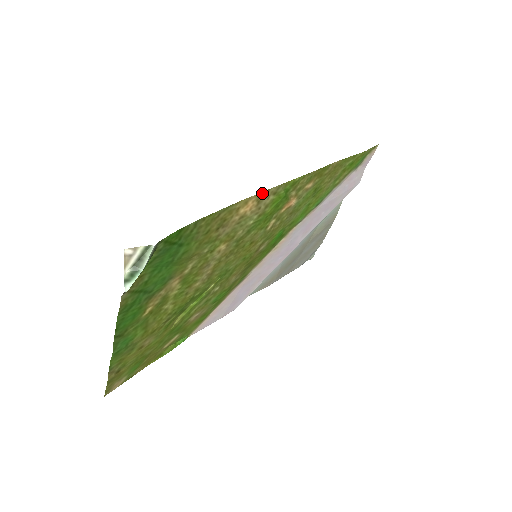
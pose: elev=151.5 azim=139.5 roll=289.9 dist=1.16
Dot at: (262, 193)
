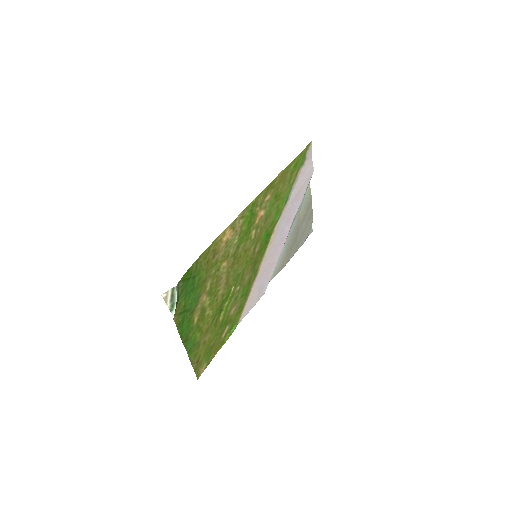
Dot at: (232, 223)
